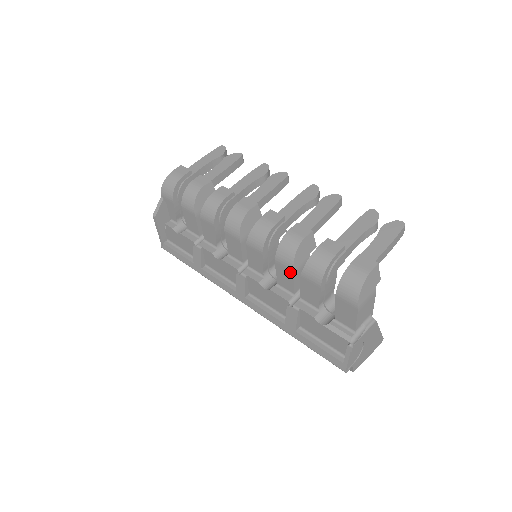
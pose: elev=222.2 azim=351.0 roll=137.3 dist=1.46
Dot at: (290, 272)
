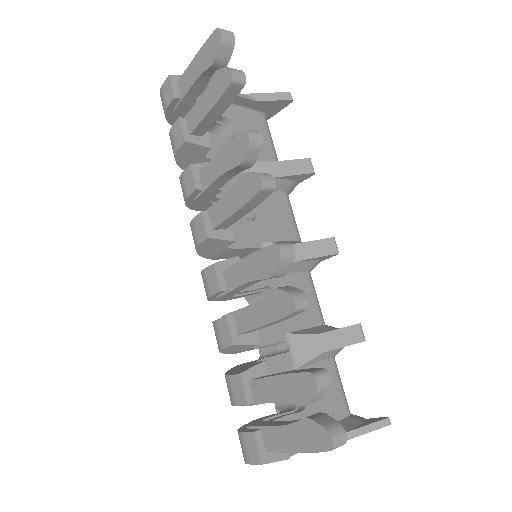
Dot at: occluded
